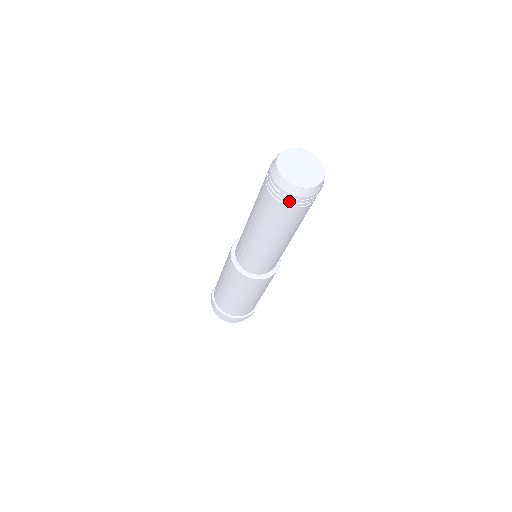
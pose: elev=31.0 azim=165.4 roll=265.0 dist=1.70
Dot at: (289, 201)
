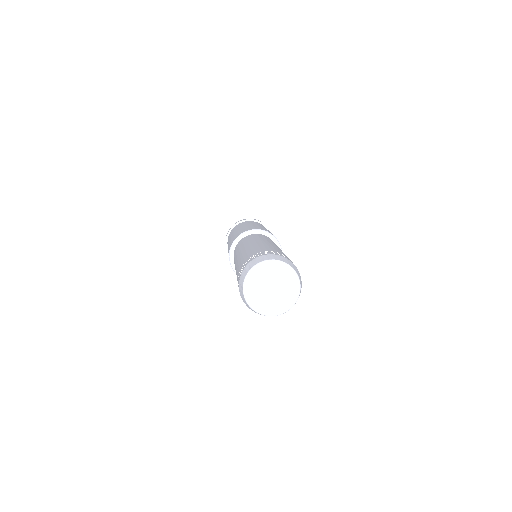
Dot at: occluded
